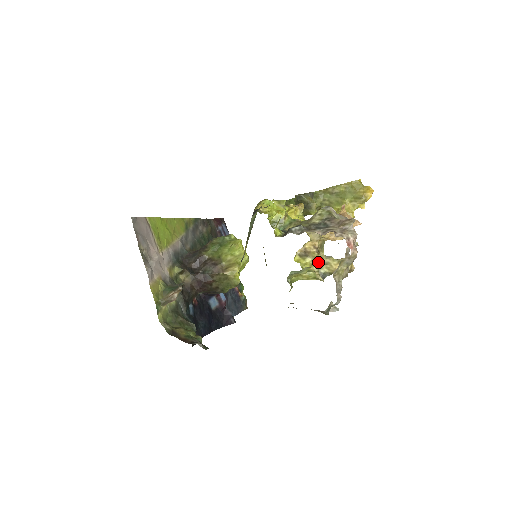
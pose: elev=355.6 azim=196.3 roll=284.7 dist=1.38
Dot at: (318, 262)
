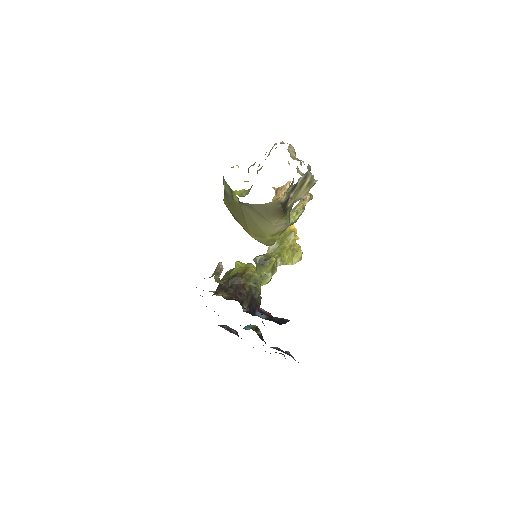
Dot at: occluded
